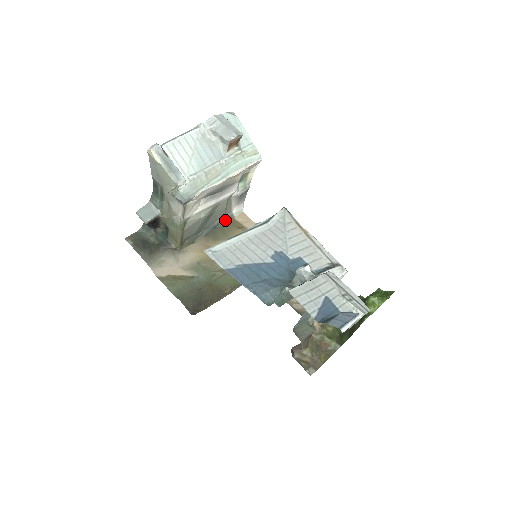
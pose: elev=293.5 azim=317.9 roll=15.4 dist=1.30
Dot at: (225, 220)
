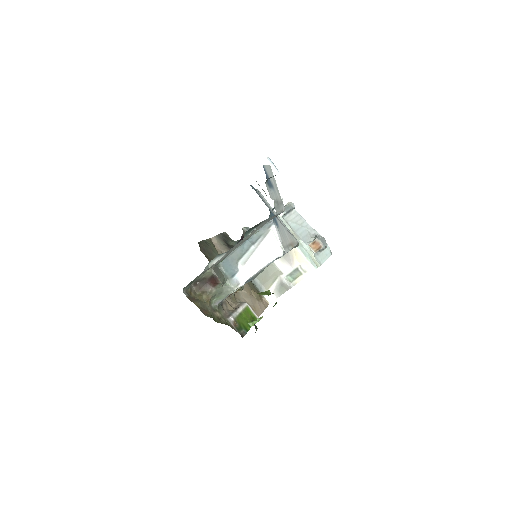
Dot at: (260, 288)
